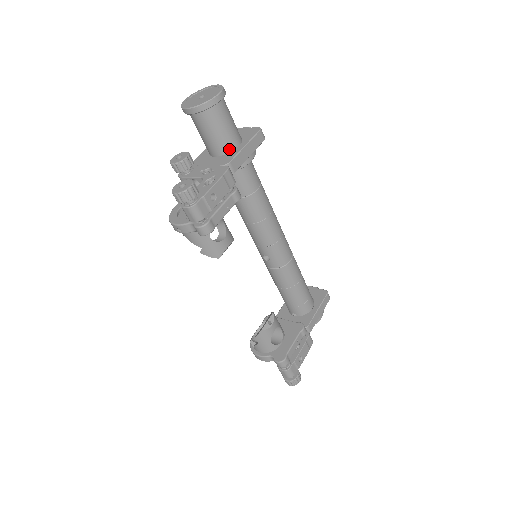
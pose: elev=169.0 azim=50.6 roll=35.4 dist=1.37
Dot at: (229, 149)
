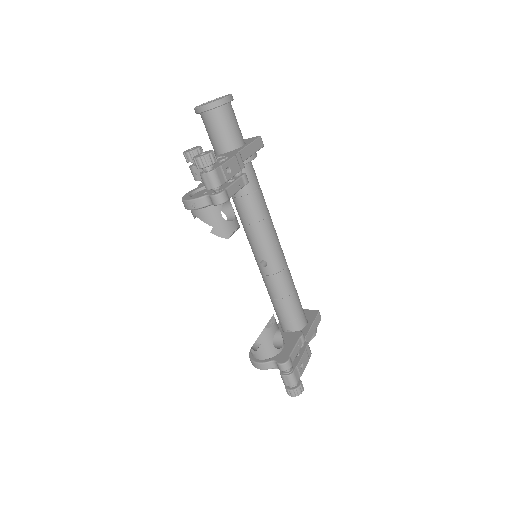
Dot at: (235, 146)
